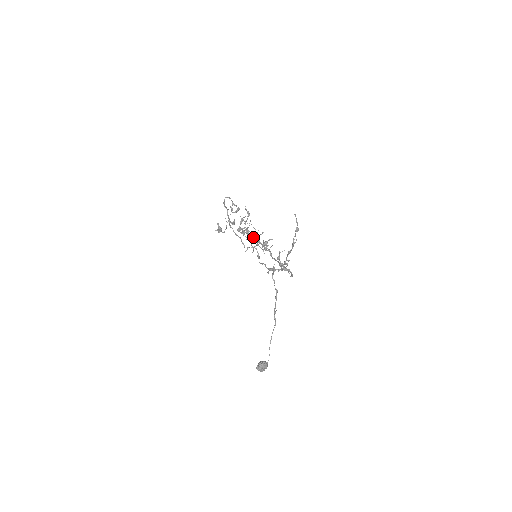
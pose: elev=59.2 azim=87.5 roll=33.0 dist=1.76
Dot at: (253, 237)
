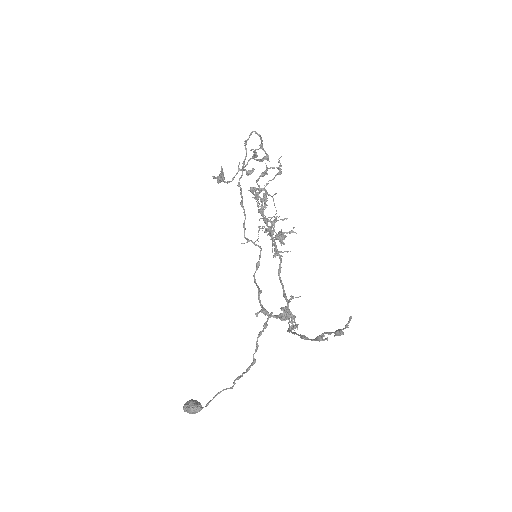
Dot at: (267, 220)
